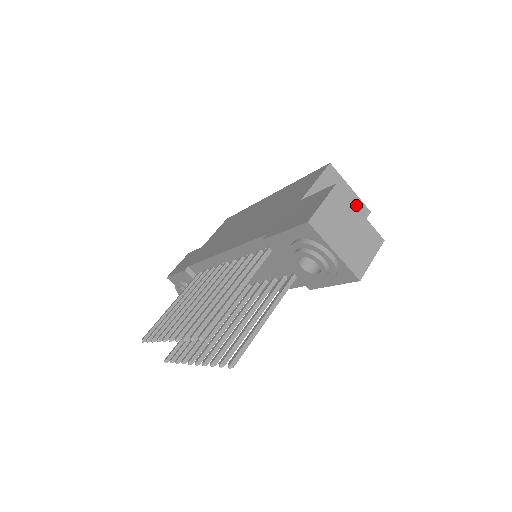
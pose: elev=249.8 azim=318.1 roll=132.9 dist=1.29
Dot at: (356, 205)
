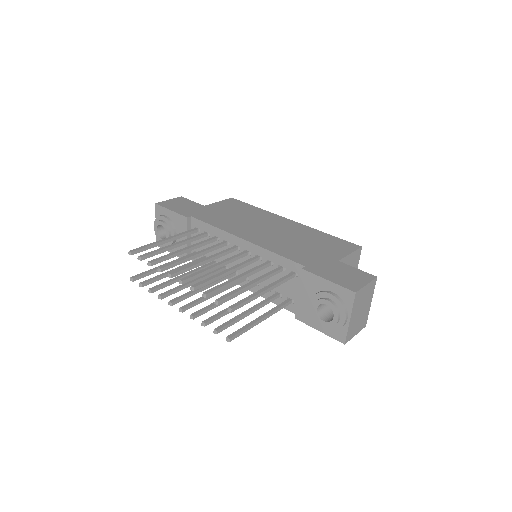
Dot at: occluded
